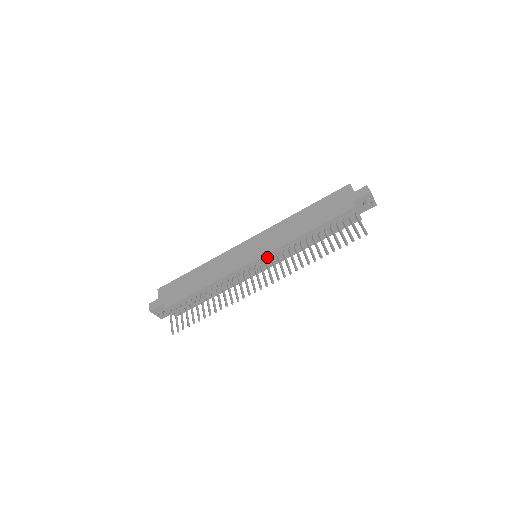
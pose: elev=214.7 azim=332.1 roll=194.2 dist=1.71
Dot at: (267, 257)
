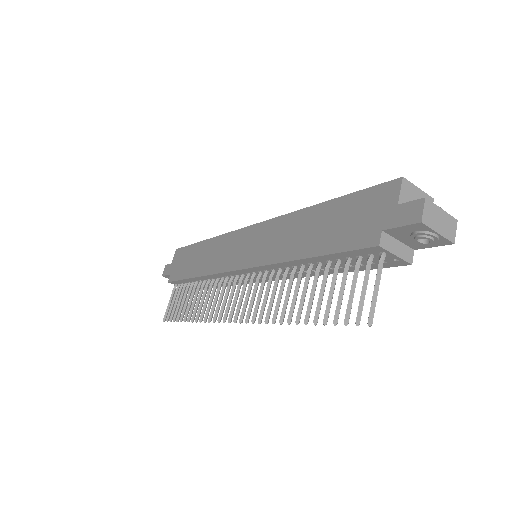
Dot at: (255, 270)
